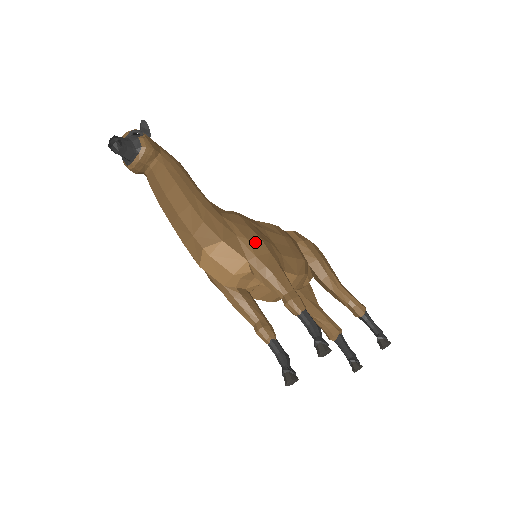
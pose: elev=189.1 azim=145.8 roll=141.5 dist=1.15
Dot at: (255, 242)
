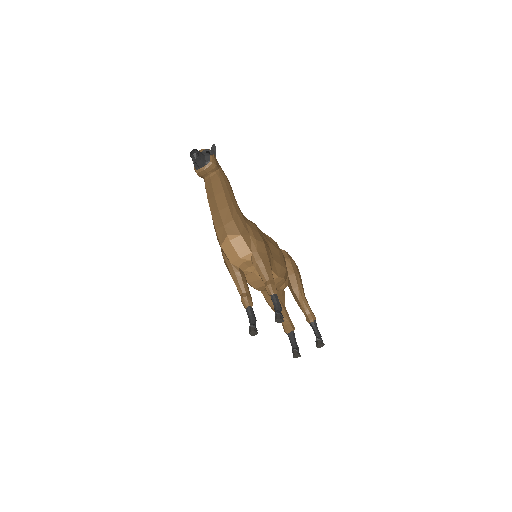
Dot at: (260, 243)
